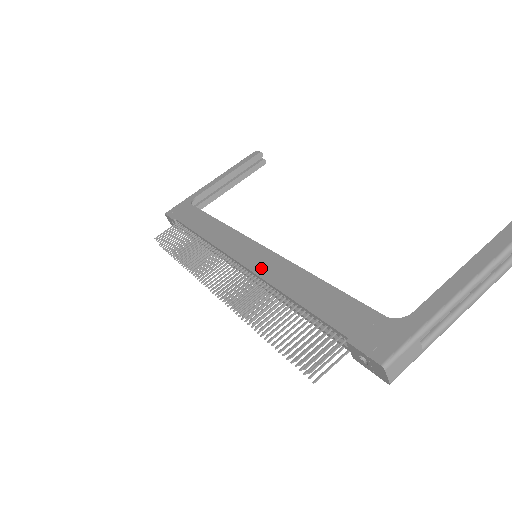
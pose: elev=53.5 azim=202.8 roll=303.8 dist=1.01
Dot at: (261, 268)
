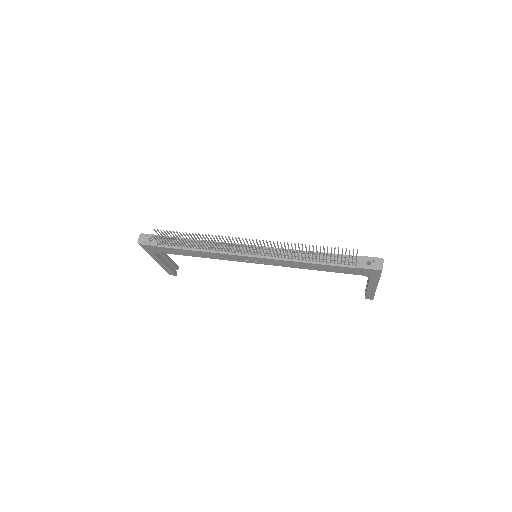
Dot at: occluded
